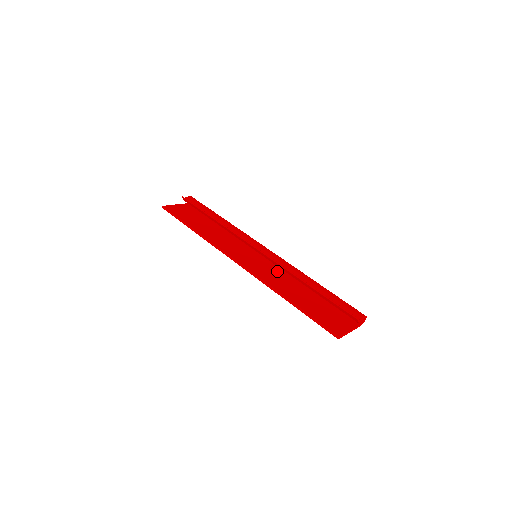
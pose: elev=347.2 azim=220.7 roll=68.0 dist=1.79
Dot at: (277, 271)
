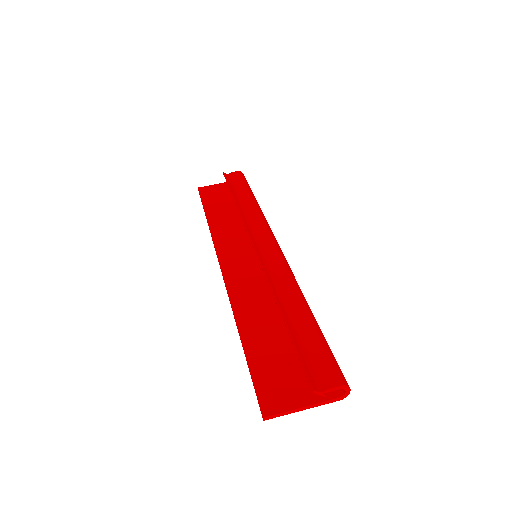
Dot at: occluded
